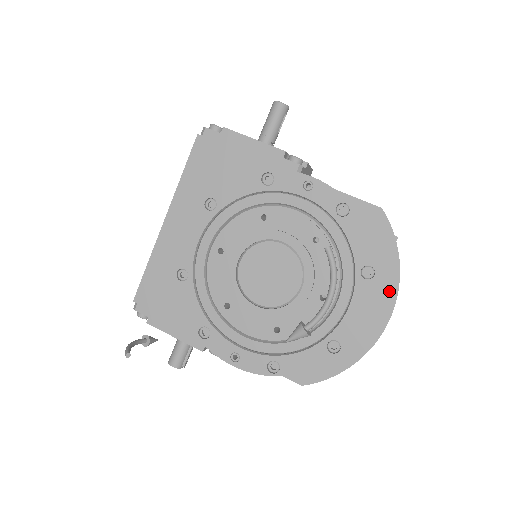
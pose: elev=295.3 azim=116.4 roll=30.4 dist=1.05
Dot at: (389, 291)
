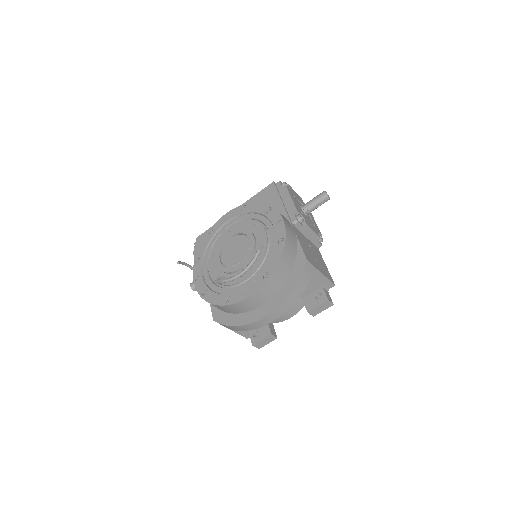
Dot at: (278, 302)
